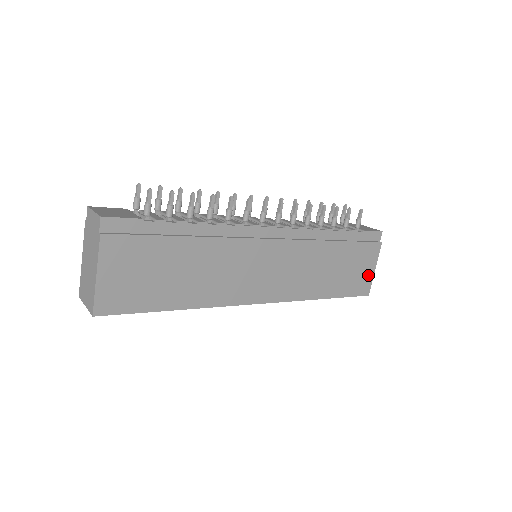
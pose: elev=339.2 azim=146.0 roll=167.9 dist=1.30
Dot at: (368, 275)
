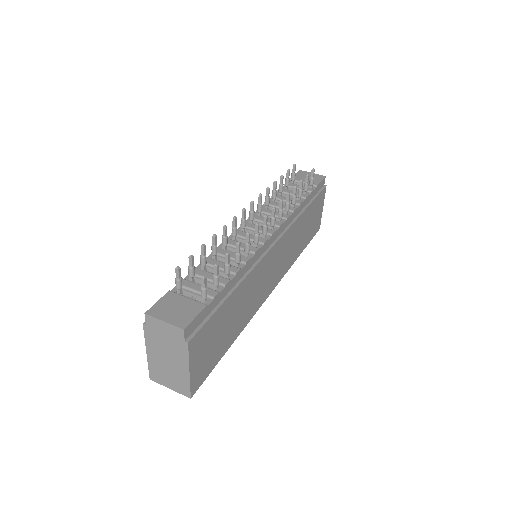
Dot at: (320, 215)
